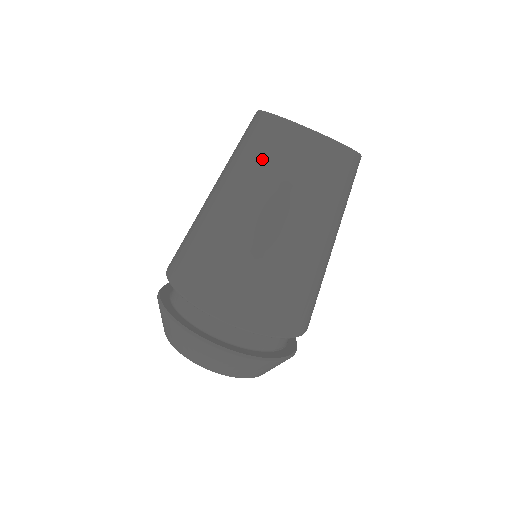
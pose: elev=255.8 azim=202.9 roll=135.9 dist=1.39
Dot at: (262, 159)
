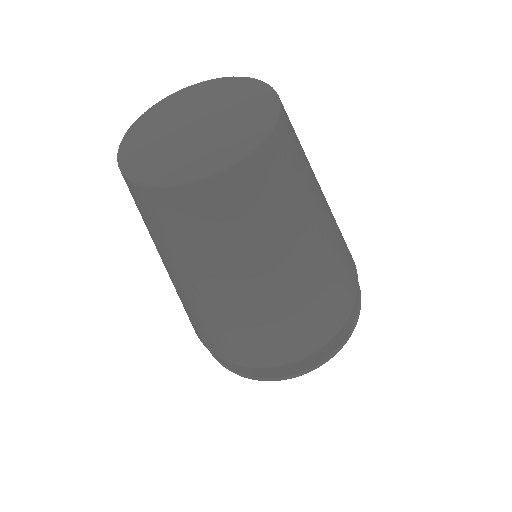
Dot at: (245, 225)
